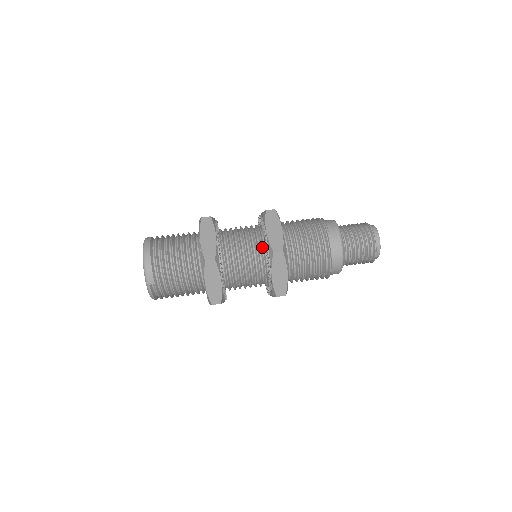
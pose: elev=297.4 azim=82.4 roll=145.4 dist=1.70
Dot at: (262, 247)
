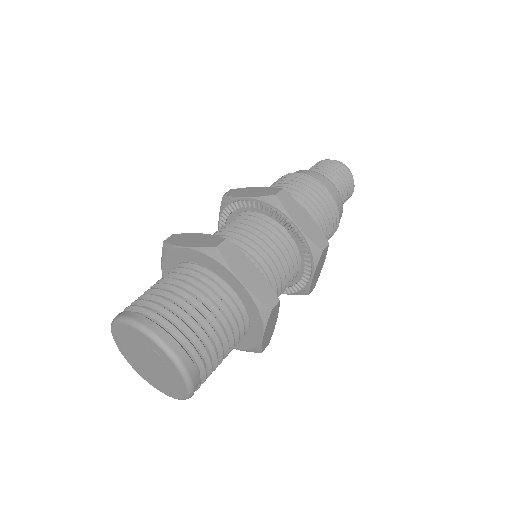
Dot at: (292, 247)
